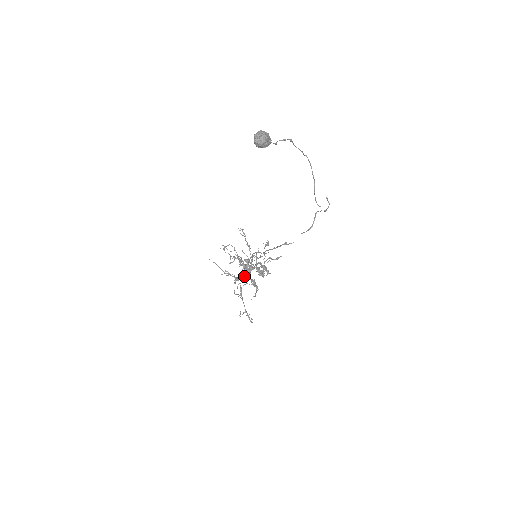
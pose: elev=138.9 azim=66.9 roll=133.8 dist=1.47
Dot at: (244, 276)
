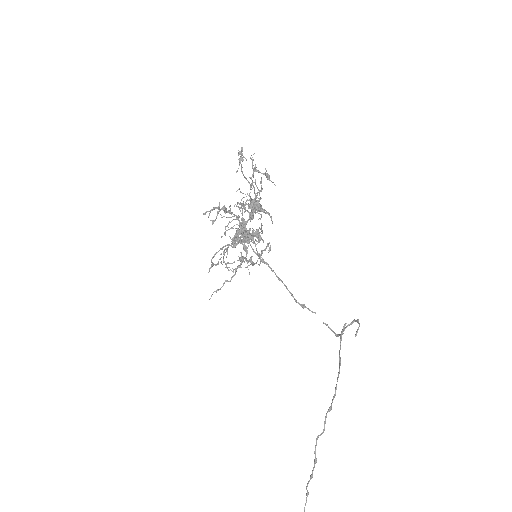
Dot at: (247, 251)
